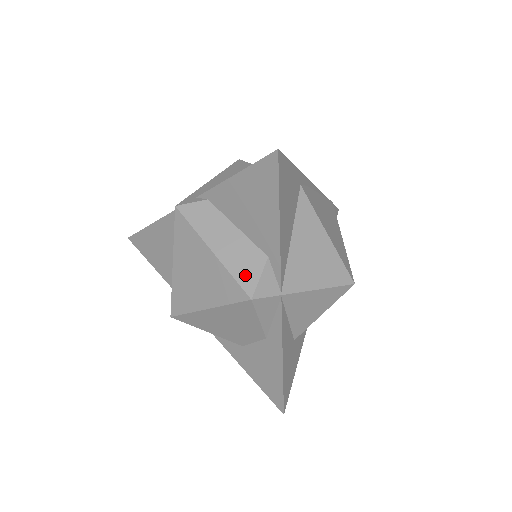
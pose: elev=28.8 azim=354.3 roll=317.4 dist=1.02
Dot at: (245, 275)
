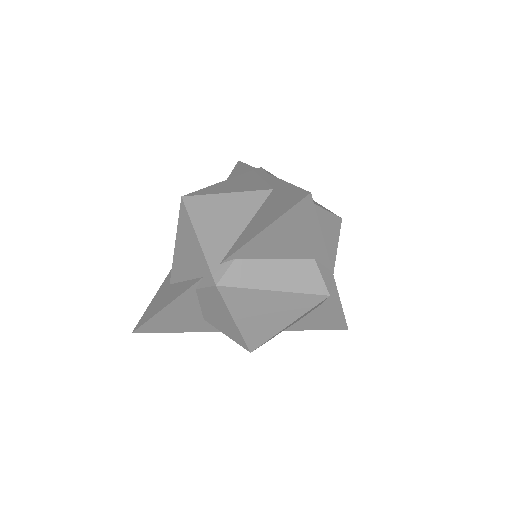
Dot at: (312, 285)
